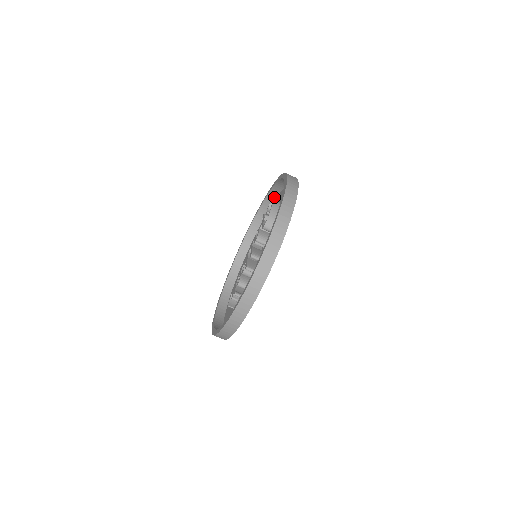
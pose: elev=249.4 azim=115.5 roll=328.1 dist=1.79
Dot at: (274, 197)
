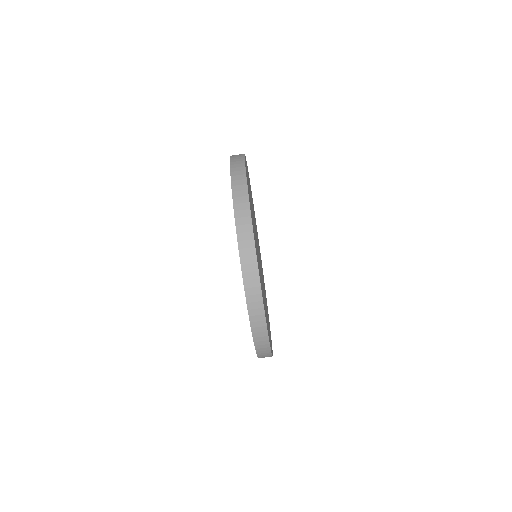
Dot at: occluded
